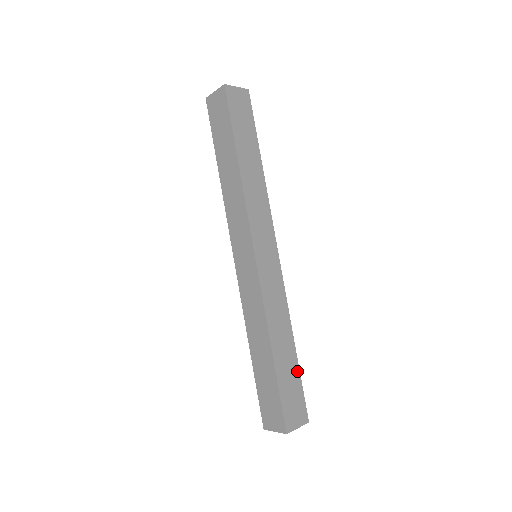
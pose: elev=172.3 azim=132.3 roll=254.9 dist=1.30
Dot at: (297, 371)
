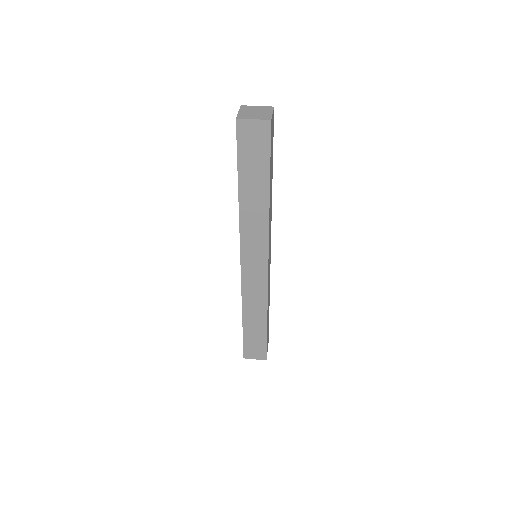
Dot at: (264, 335)
